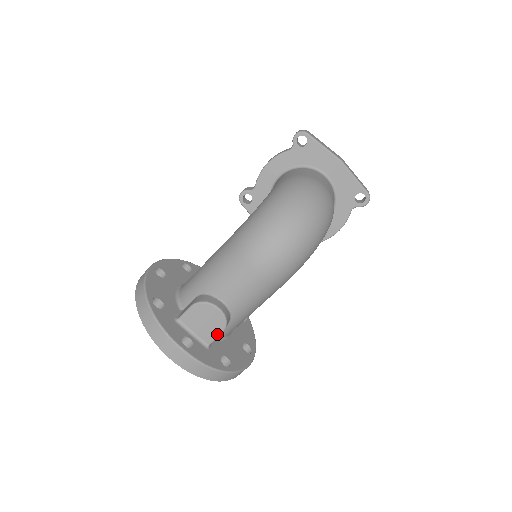
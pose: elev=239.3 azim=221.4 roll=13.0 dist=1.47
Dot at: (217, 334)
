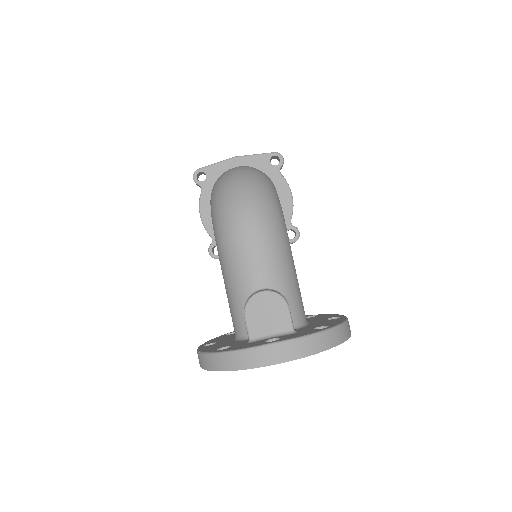
Dot at: (286, 313)
